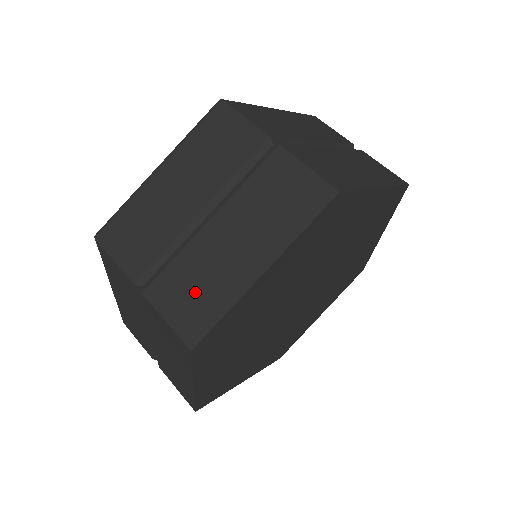
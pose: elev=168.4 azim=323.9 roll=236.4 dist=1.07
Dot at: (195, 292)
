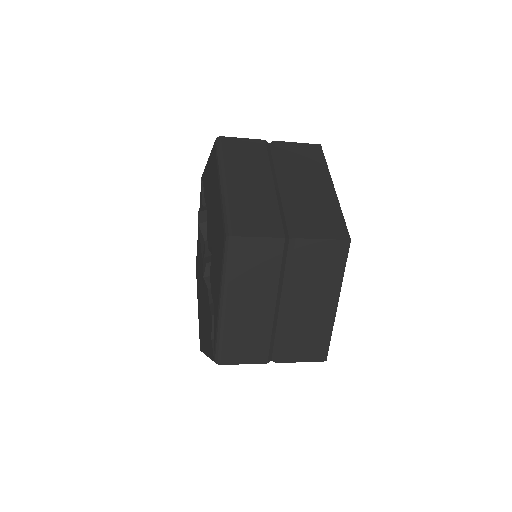
Dot at: (307, 340)
